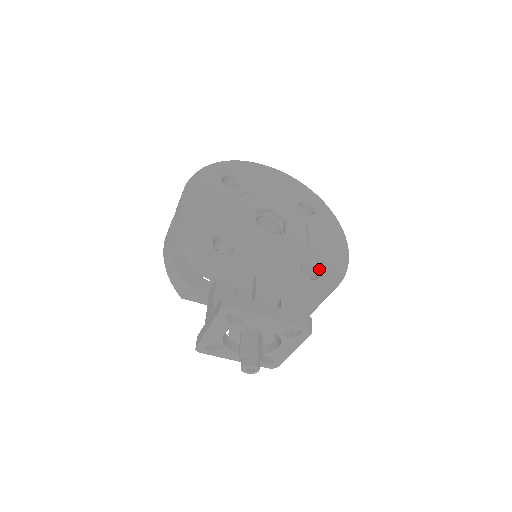
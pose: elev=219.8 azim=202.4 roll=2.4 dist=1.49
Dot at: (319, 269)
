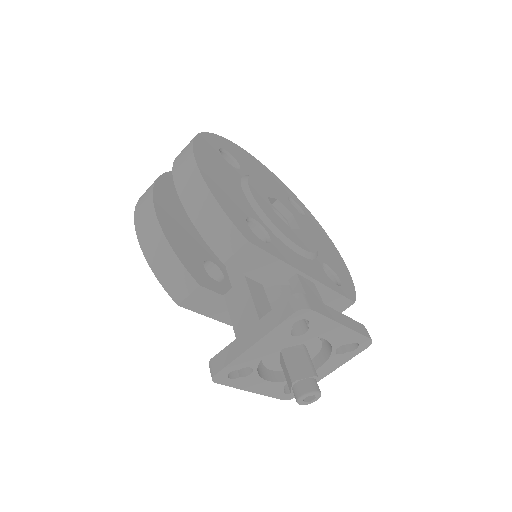
Dot at: (336, 275)
